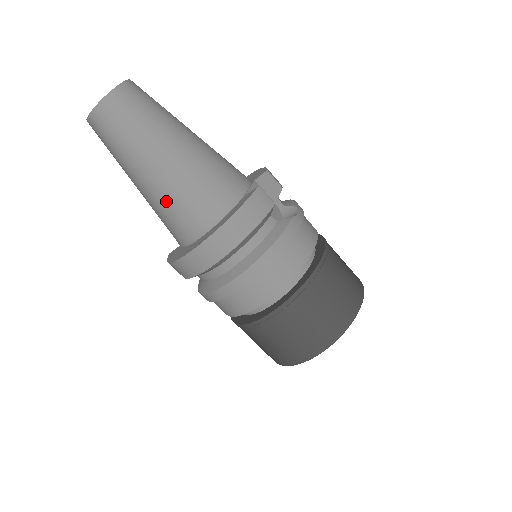
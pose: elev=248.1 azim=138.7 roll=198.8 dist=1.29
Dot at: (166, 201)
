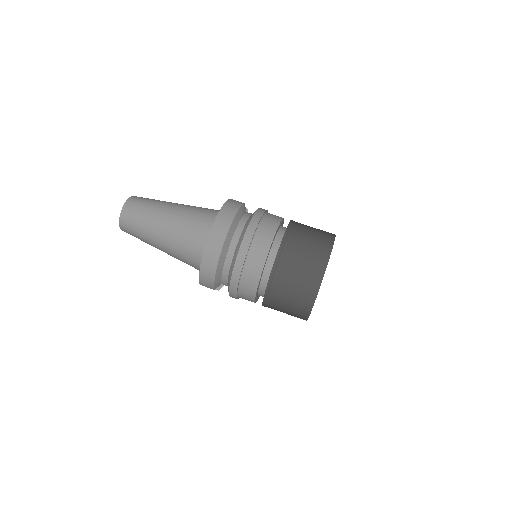
Dot at: (181, 230)
